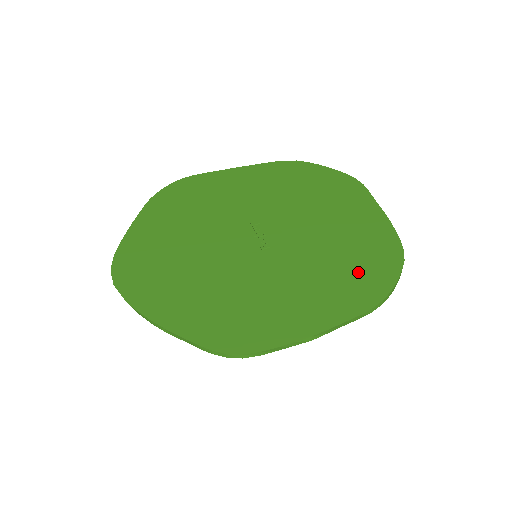
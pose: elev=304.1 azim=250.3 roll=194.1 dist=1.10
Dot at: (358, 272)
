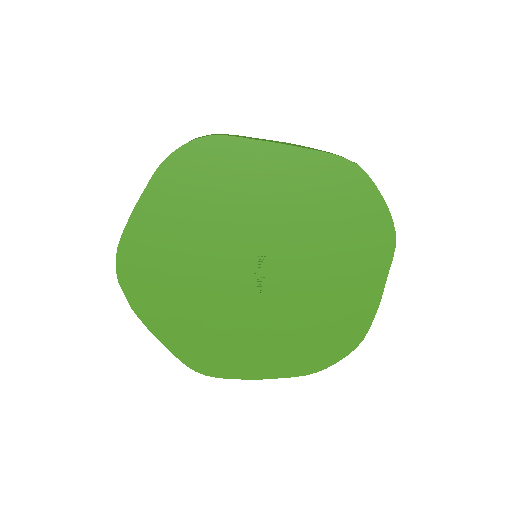
Dot at: (316, 346)
